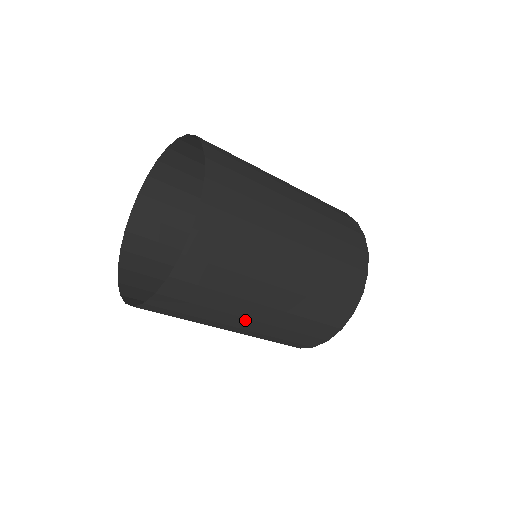
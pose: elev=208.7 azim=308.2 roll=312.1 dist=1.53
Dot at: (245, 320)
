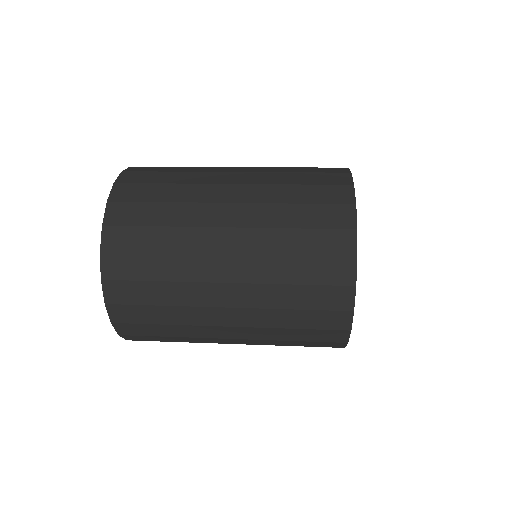
Dot at: occluded
